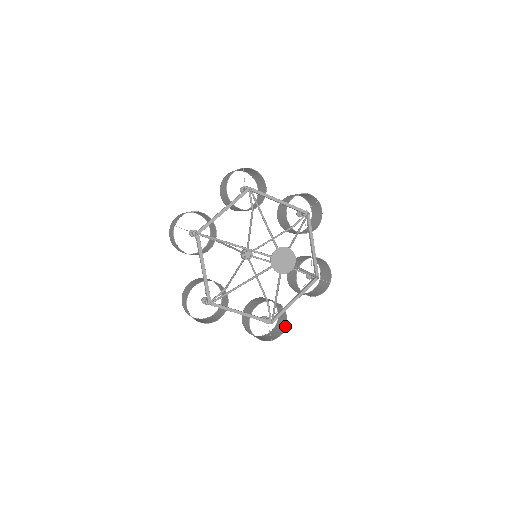
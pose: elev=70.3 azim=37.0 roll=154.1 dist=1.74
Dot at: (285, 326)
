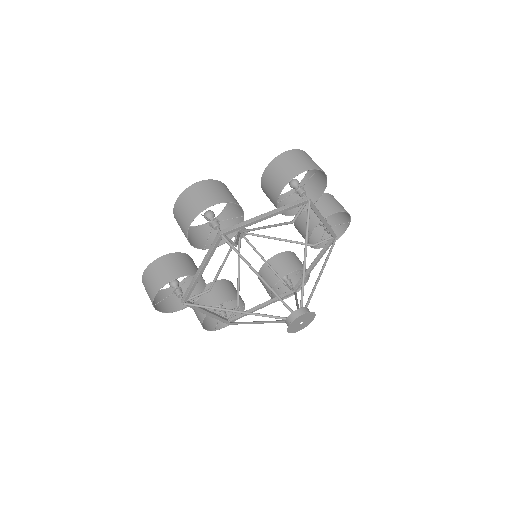
Dot at: occluded
